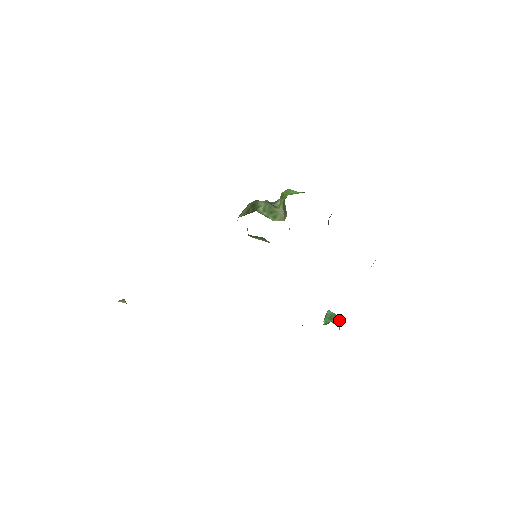
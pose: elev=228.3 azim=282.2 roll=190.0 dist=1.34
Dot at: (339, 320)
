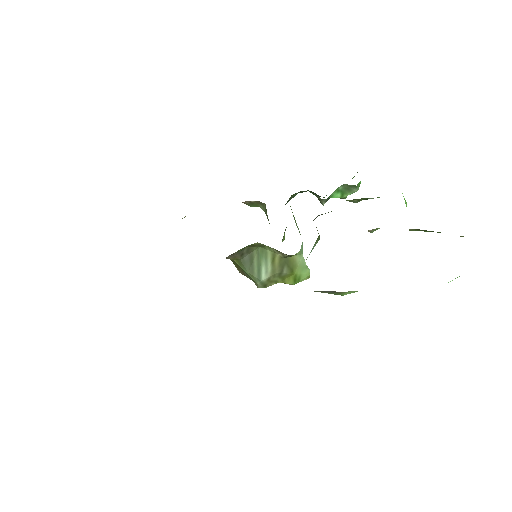
Dot at: occluded
